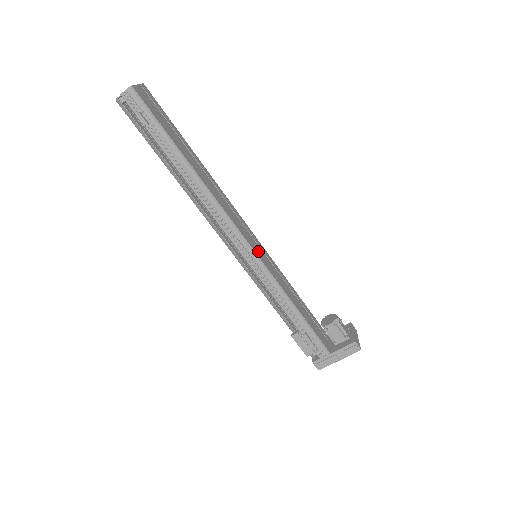
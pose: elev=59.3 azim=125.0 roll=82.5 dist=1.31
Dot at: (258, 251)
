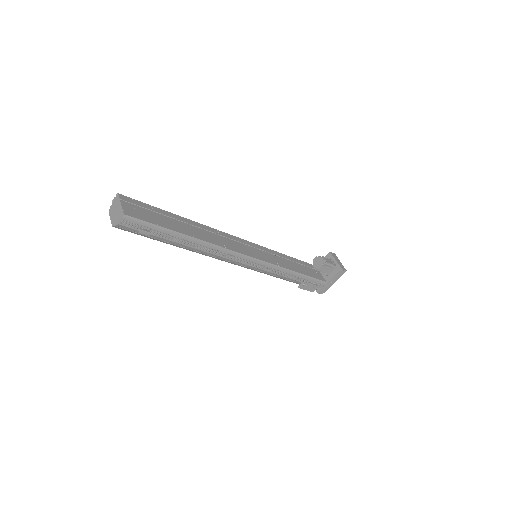
Dot at: (258, 254)
